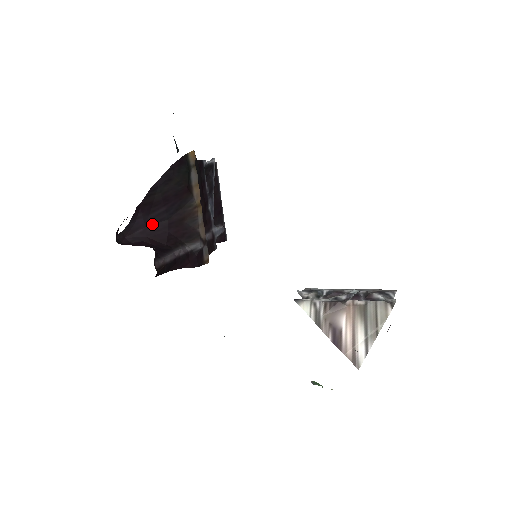
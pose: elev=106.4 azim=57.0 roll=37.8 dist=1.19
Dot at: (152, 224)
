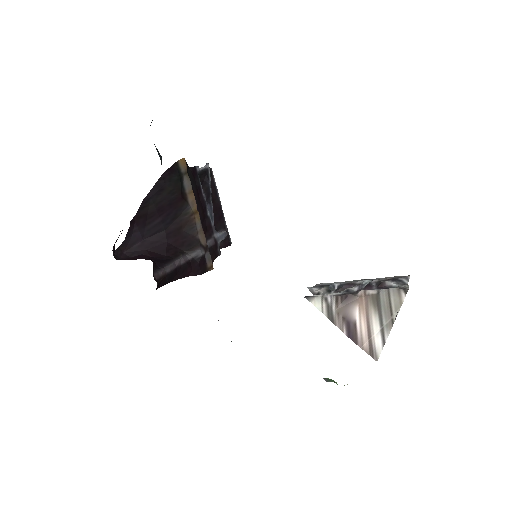
Dot at: (149, 236)
